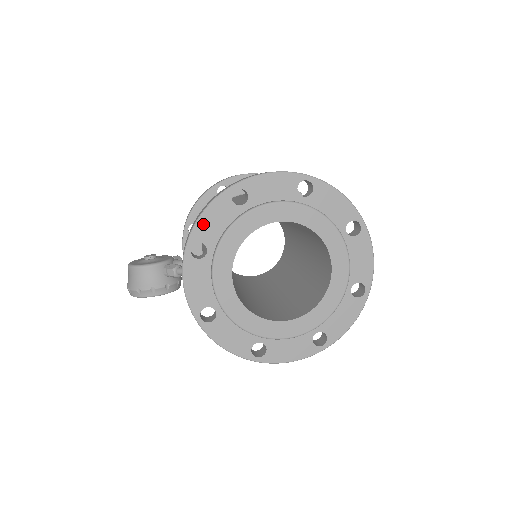
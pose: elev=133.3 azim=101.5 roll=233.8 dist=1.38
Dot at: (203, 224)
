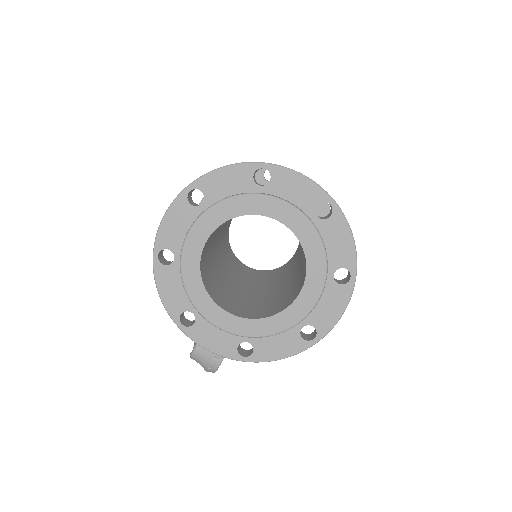
Dot at: (168, 301)
